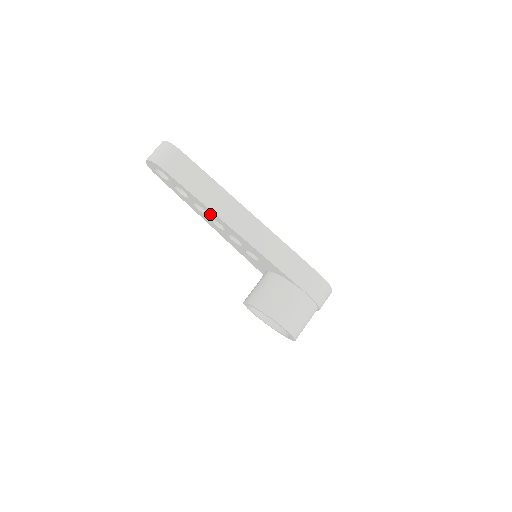
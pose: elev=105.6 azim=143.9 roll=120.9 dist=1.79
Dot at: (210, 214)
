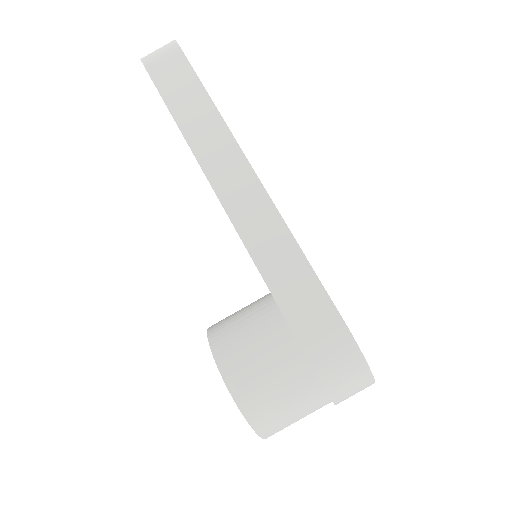
Dot at: occluded
